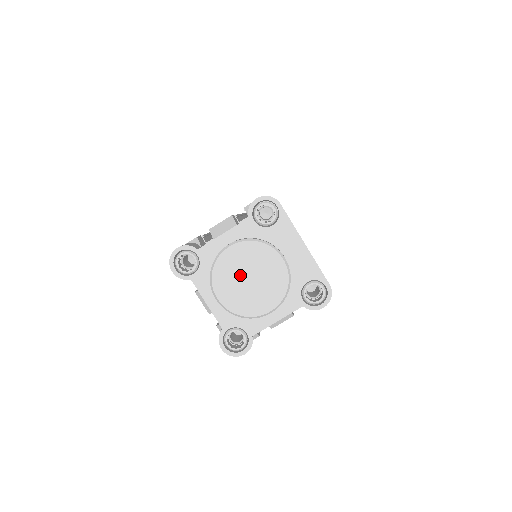
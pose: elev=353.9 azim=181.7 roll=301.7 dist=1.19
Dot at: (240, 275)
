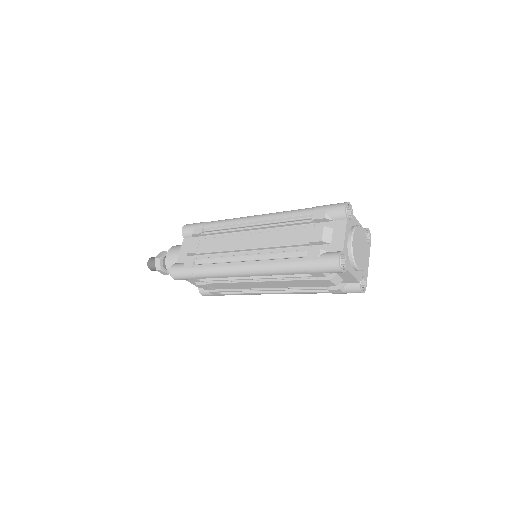
Dot at: (360, 242)
